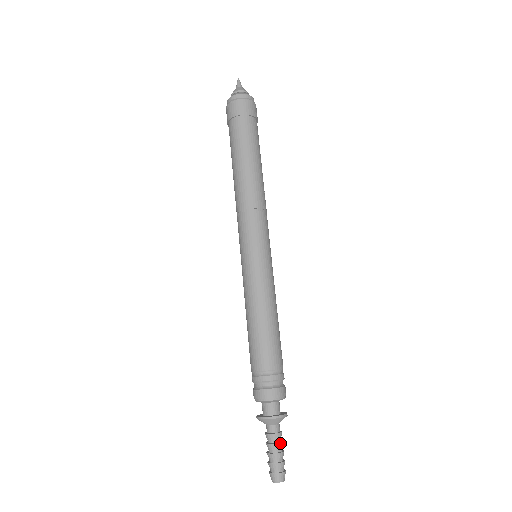
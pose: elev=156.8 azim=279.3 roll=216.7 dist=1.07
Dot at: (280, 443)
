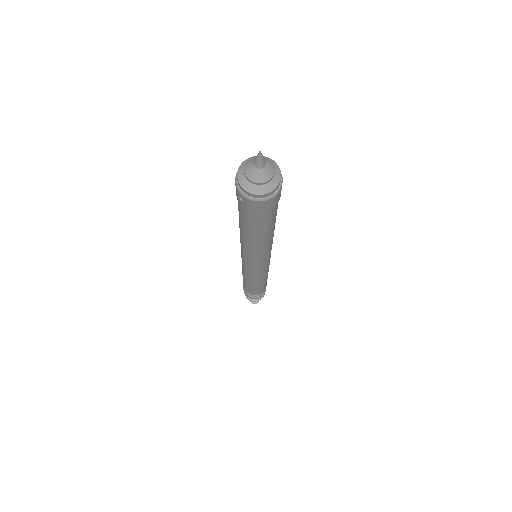
Dot at: occluded
